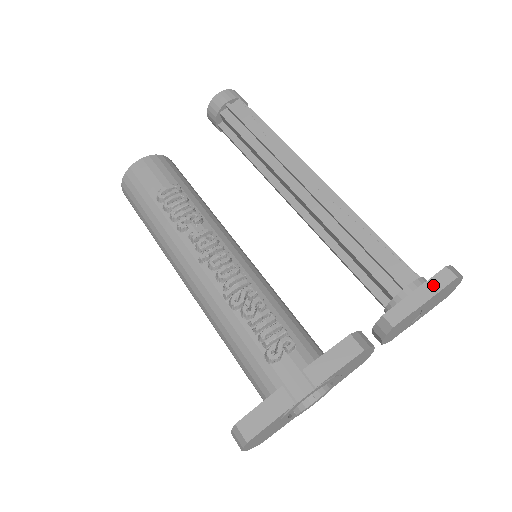
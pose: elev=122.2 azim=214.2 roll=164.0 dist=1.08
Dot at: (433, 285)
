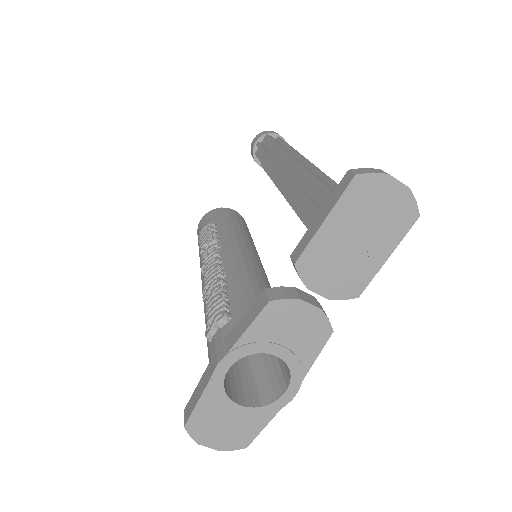
Dot at: (333, 198)
